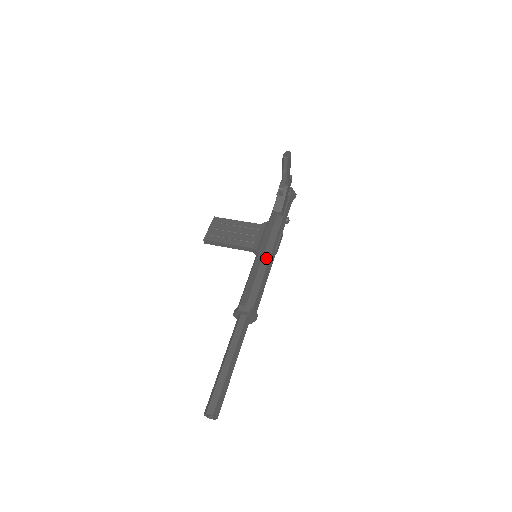
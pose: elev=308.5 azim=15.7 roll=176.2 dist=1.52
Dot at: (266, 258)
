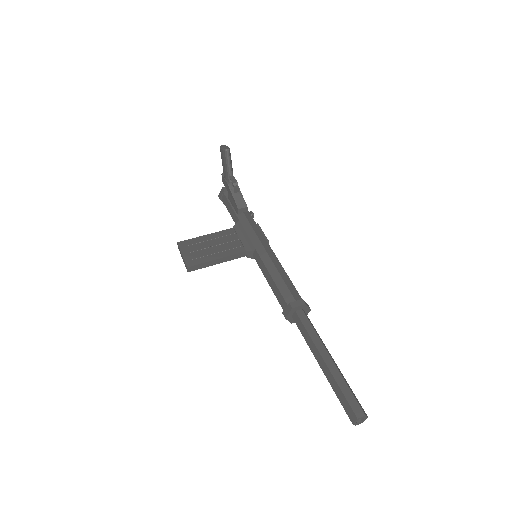
Dot at: (270, 252)
